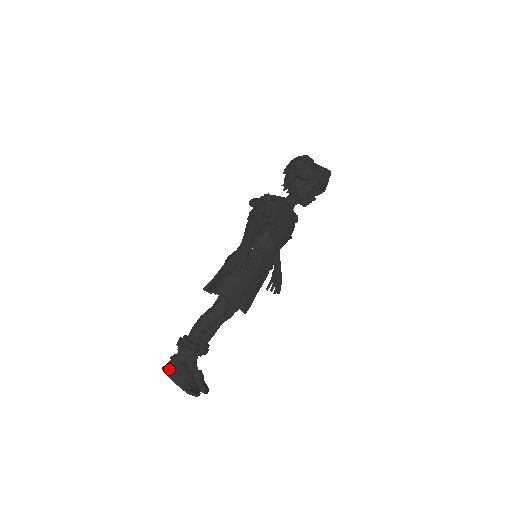
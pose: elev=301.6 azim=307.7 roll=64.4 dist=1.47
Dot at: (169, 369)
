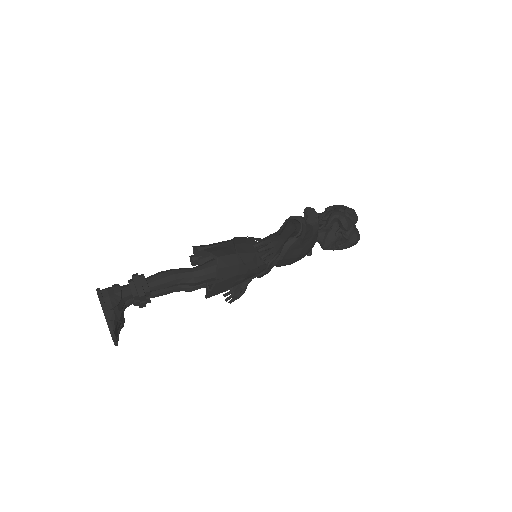
Dot at: (105, 295)
